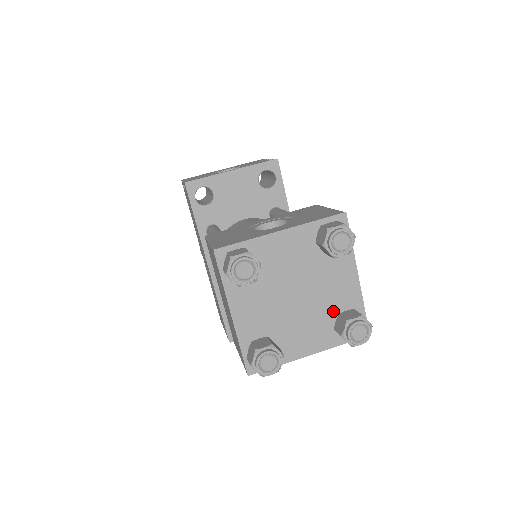
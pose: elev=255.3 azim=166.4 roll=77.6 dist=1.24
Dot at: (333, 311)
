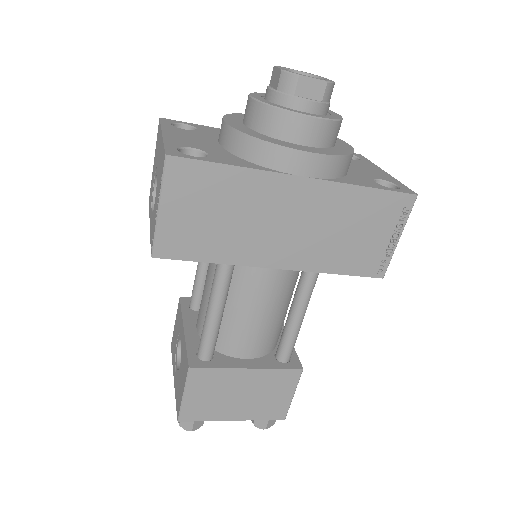
Dot at: occluded
